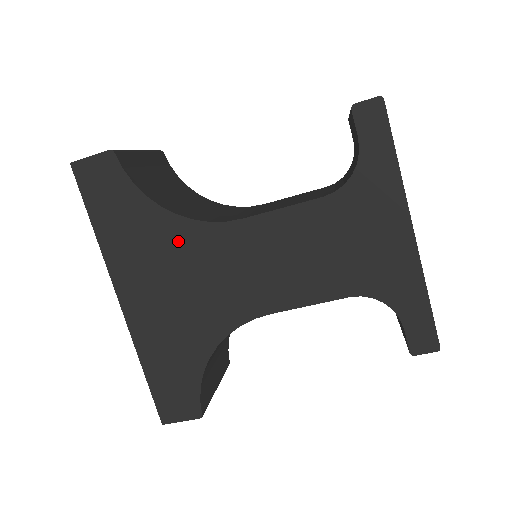
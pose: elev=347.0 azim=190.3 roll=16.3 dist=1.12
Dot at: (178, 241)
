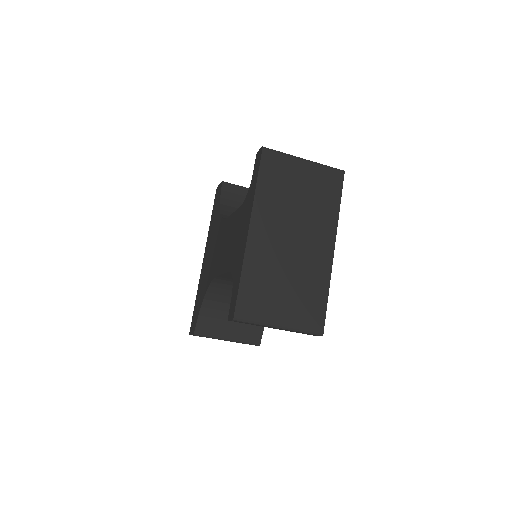
Dot at: (217, 229)
